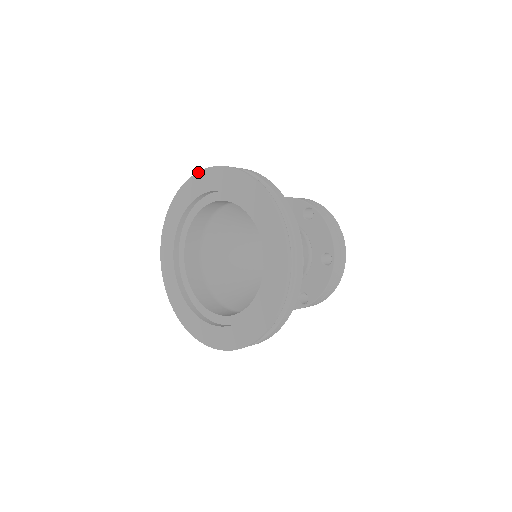
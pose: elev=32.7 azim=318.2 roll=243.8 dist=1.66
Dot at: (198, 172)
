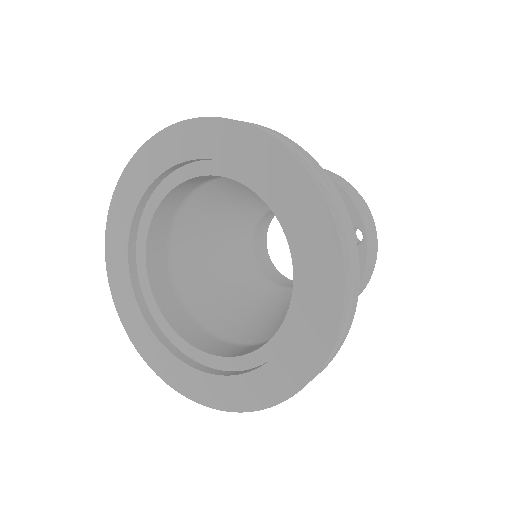
Dot at: (143, 145)
